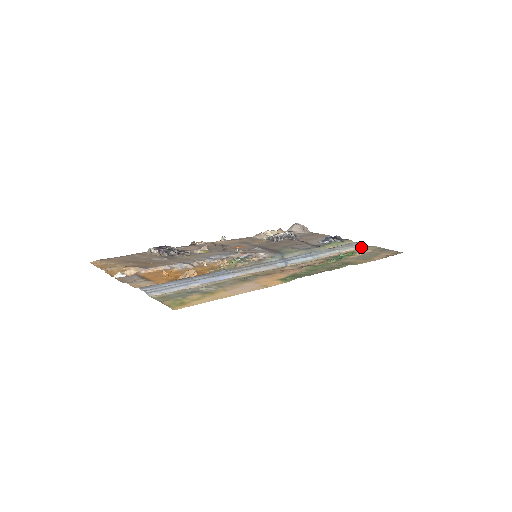
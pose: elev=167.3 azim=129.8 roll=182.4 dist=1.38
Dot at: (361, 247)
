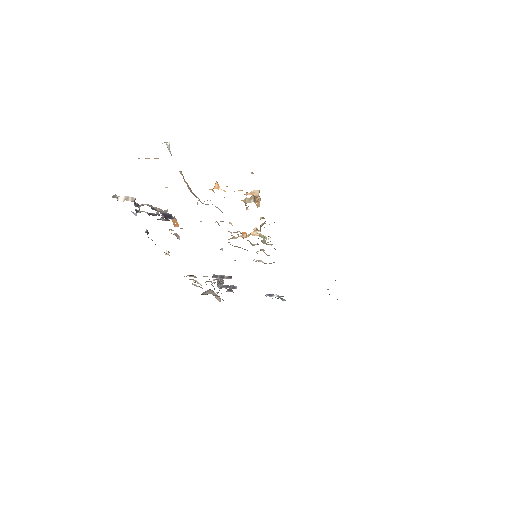
Dot at: occluded
